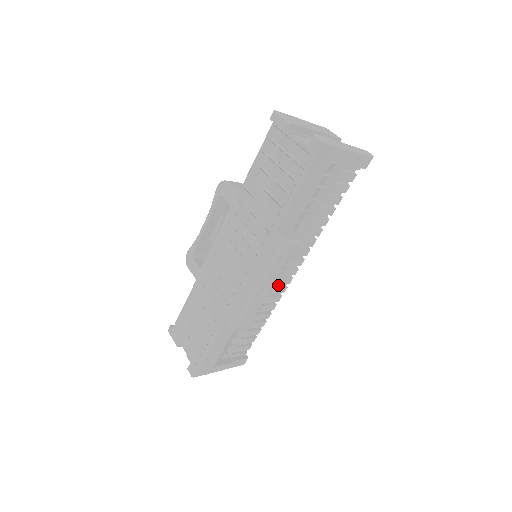
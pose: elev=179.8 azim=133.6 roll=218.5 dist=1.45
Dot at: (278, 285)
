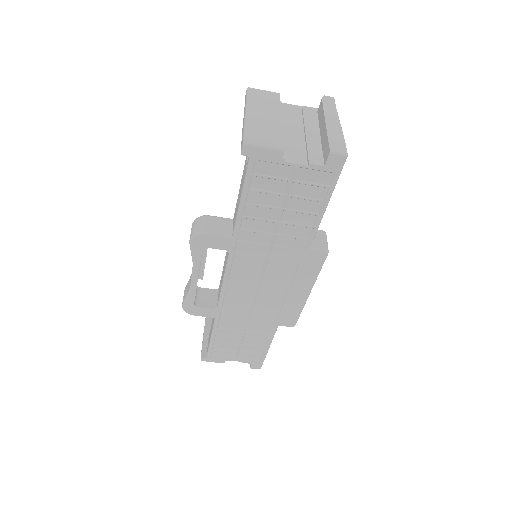
Dot at: occluded
